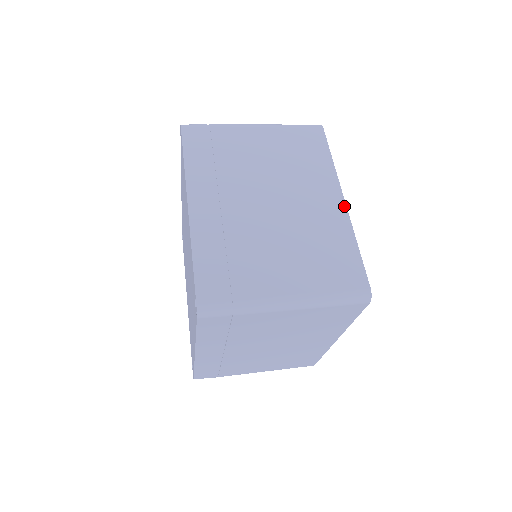
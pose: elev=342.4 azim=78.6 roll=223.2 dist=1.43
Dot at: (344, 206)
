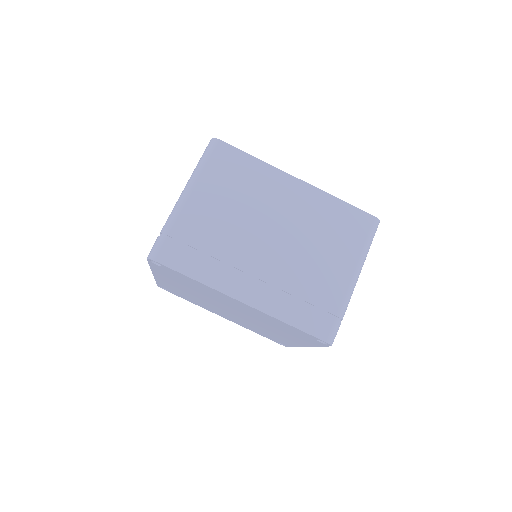
Dot at: (304, 184)
